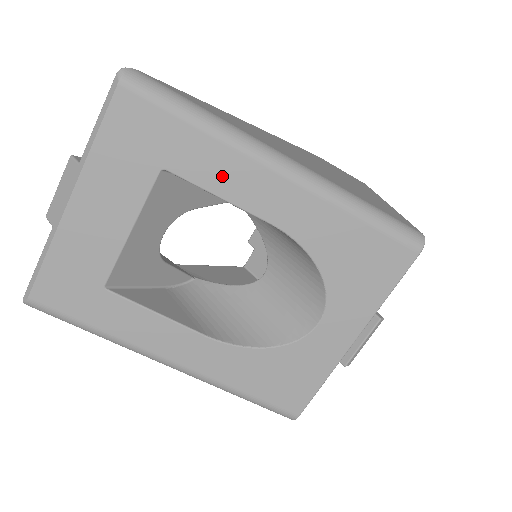
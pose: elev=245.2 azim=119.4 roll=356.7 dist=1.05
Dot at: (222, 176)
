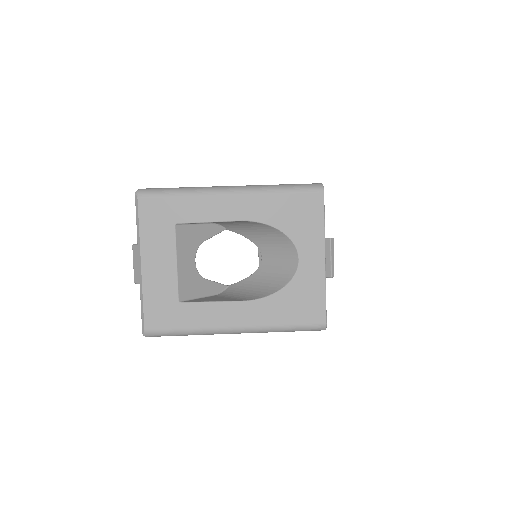
Dot at: (204, 211)
